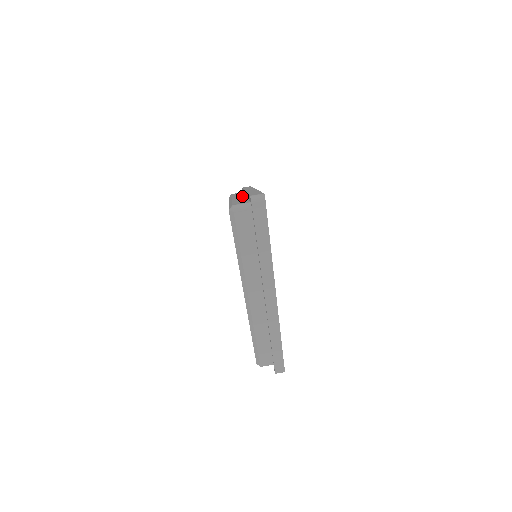
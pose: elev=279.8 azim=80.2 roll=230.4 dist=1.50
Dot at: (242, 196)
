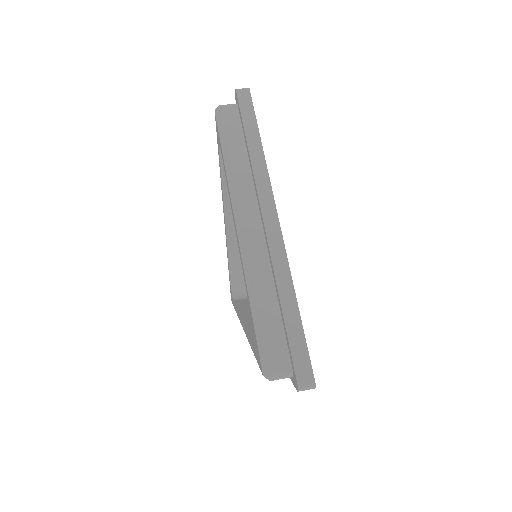
Dot at: occluded
